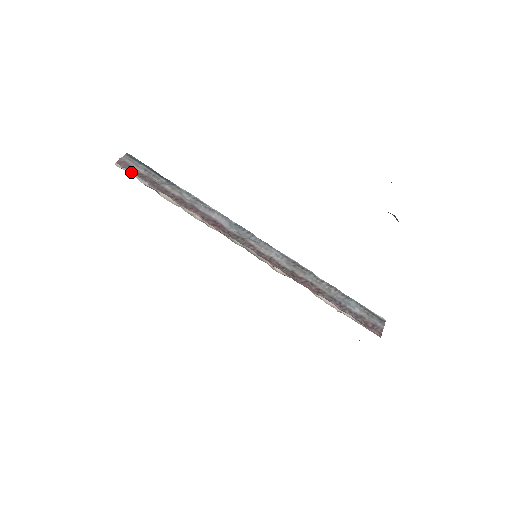
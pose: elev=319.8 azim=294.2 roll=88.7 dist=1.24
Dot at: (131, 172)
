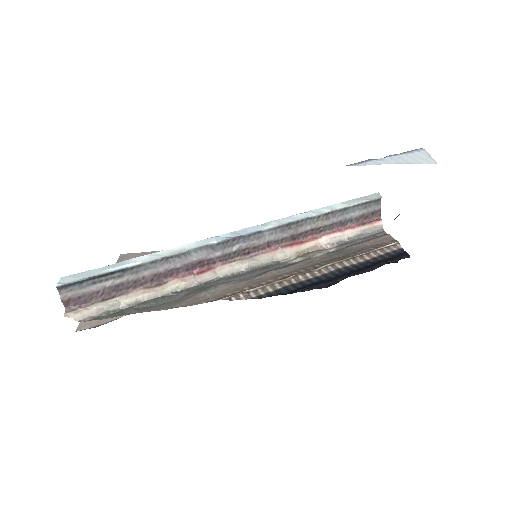
Dot at: (96, 311)
